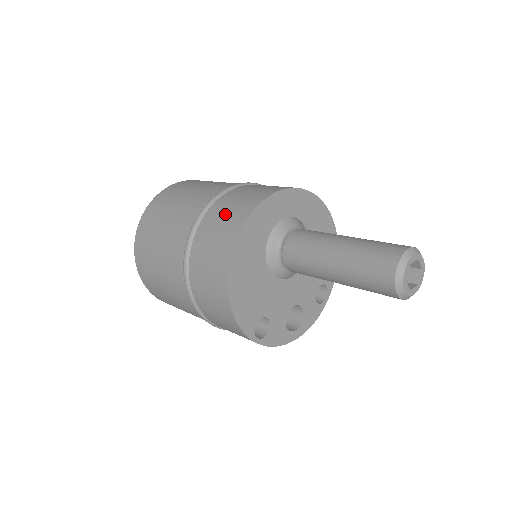
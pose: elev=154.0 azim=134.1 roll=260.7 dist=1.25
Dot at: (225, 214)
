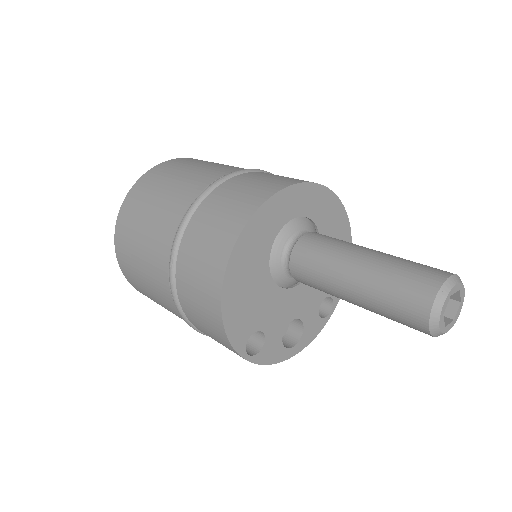
Dot at: (226, 205)
